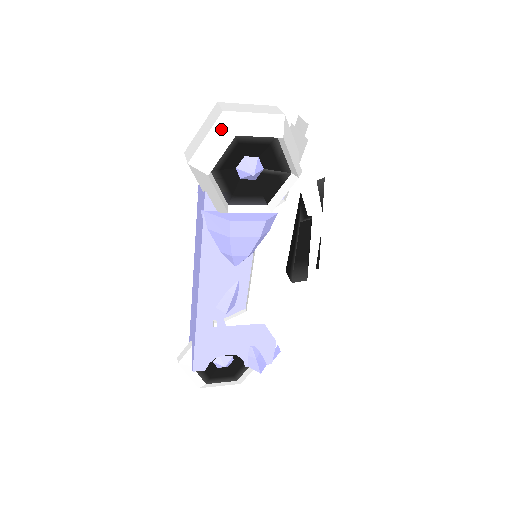
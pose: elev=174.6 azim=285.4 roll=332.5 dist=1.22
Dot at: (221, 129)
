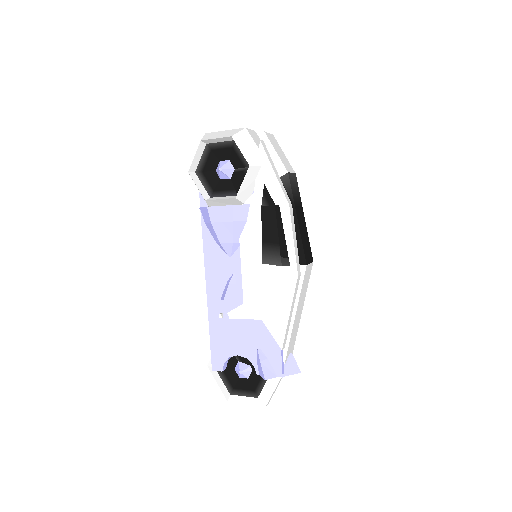
Dot at: occluded
